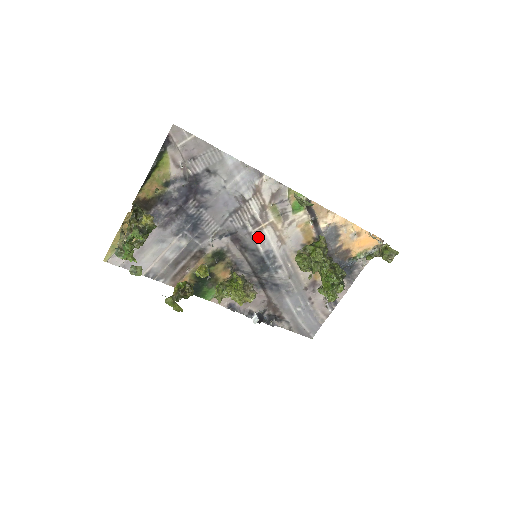
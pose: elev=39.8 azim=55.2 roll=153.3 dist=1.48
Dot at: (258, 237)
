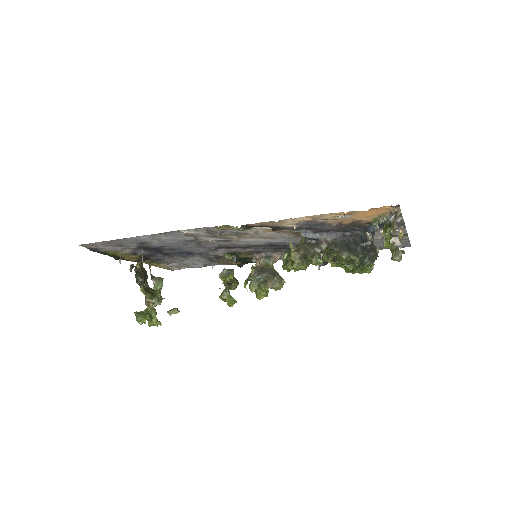
Dot at: (243, 243)
